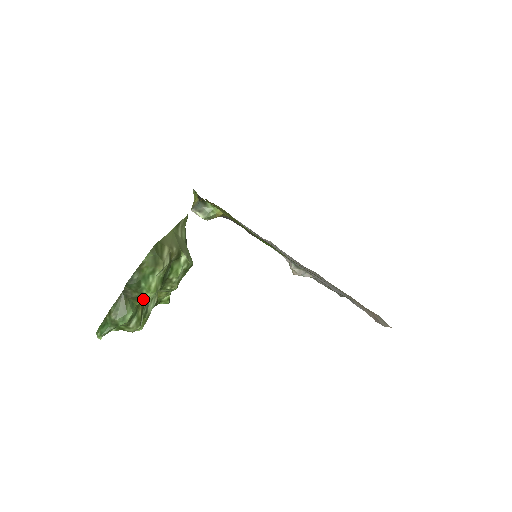
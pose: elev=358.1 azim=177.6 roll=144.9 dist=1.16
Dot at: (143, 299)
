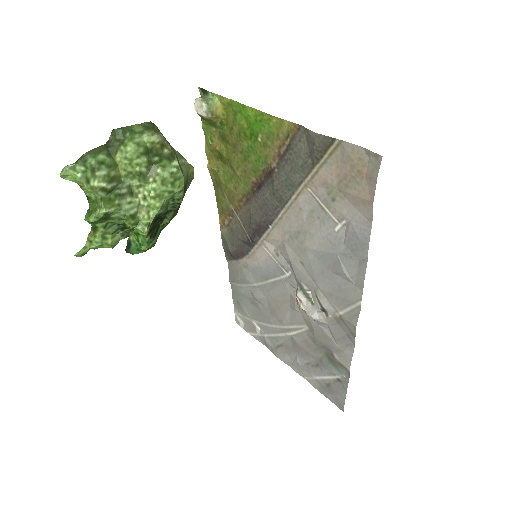
Dot at: (122, 149)
